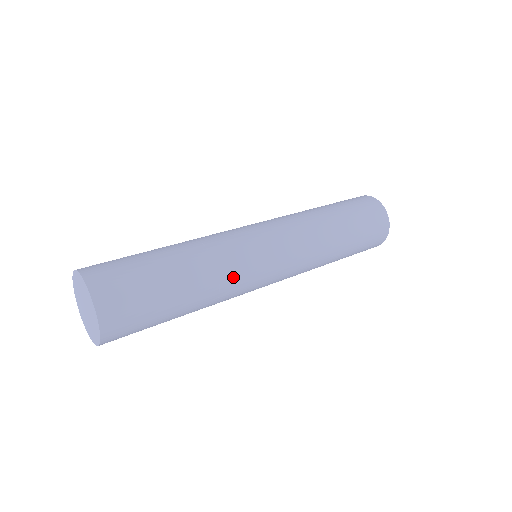
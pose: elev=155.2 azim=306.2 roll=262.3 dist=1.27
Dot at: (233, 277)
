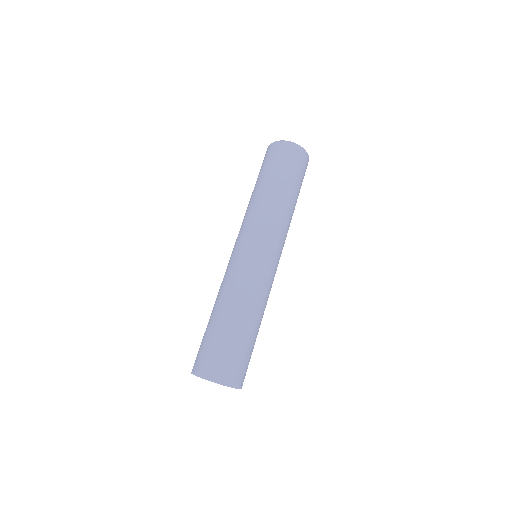
Dot at: occluded
